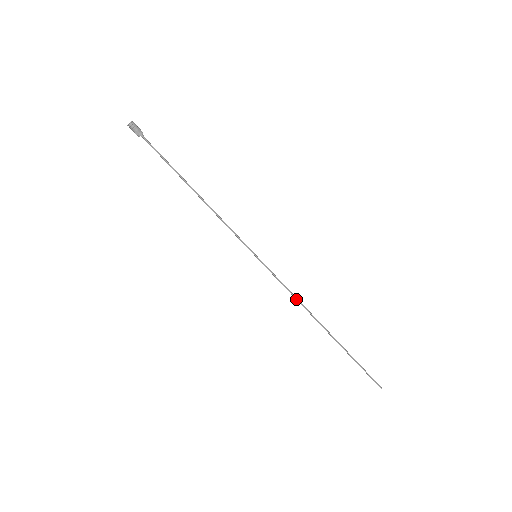
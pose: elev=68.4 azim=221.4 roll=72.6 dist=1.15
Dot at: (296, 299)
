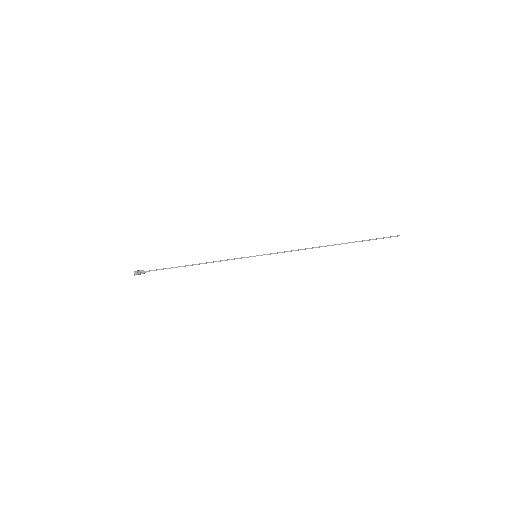
Dot at: occluded
